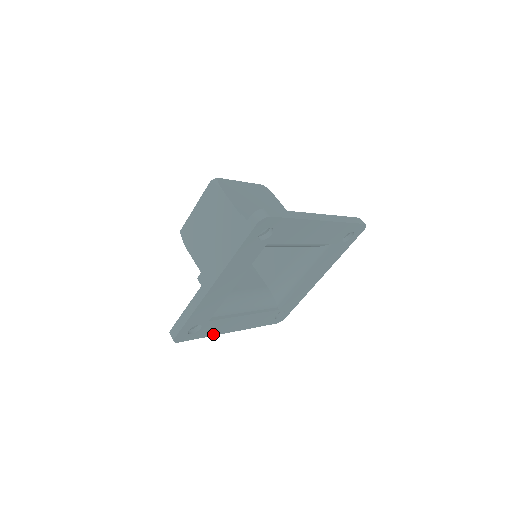
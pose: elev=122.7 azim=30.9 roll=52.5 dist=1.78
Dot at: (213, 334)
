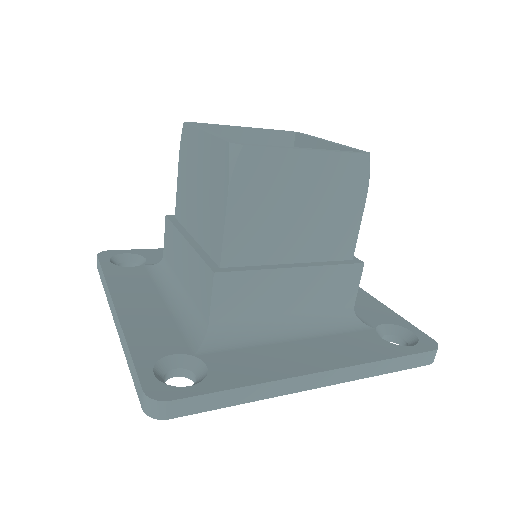
Dot at: occluded
